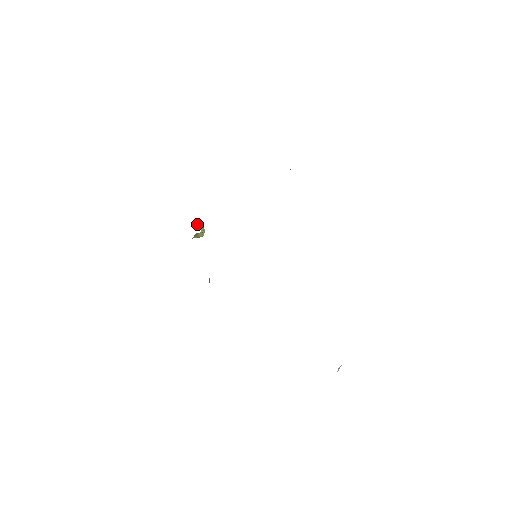
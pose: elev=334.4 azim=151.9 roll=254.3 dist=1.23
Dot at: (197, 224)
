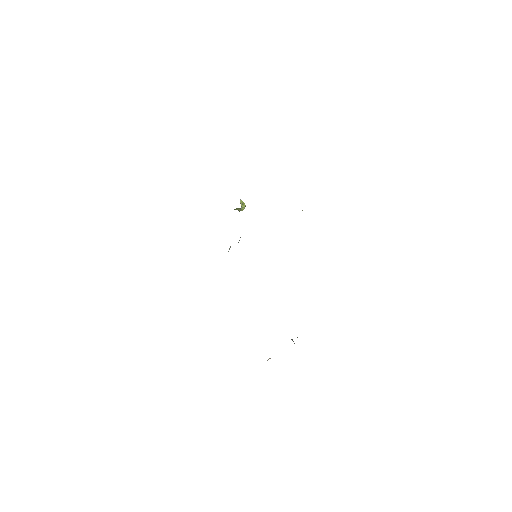
Dot at: (241, 201)
